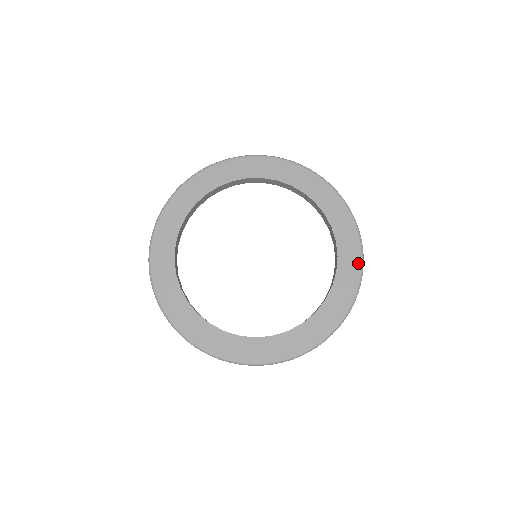
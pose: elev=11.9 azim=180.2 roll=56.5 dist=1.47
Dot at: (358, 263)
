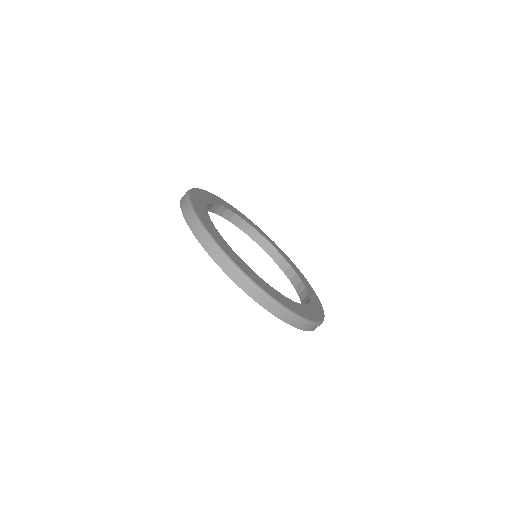
Dot at: (300, 272)
